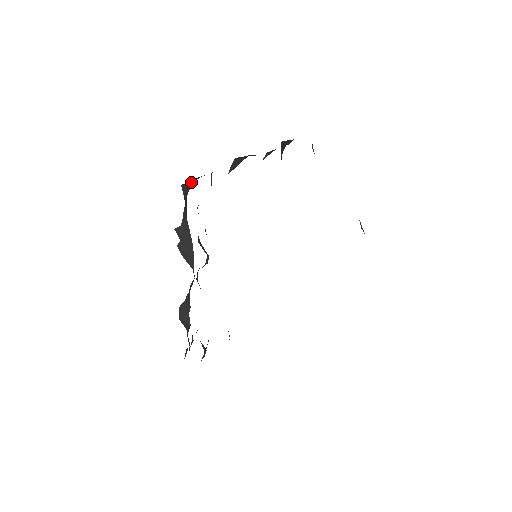
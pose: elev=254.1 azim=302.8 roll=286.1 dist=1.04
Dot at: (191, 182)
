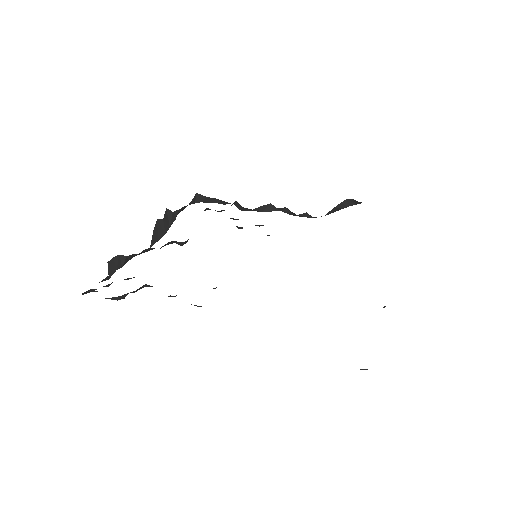
Dot at: (205, 198)
